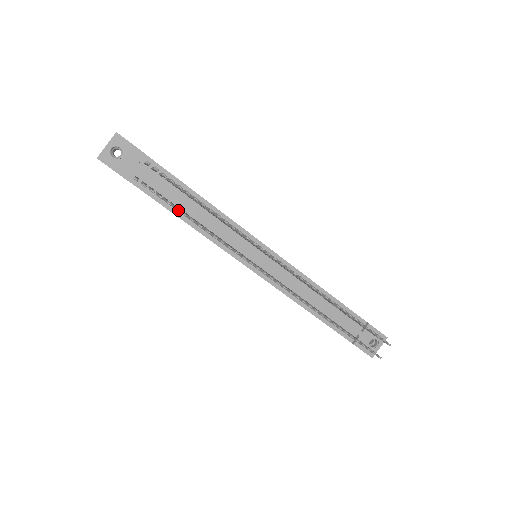
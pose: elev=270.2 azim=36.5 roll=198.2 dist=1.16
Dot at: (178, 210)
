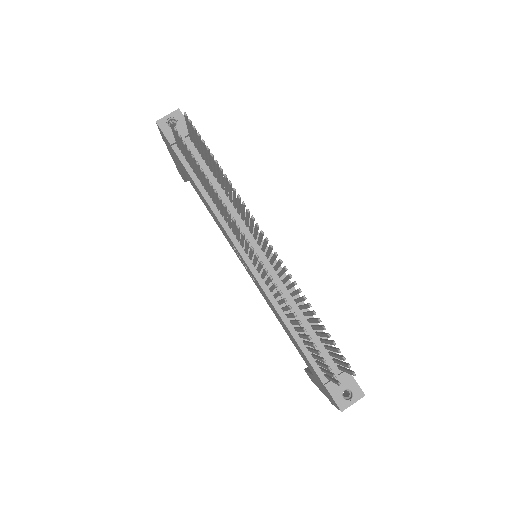
Dot at: (193, 157)
